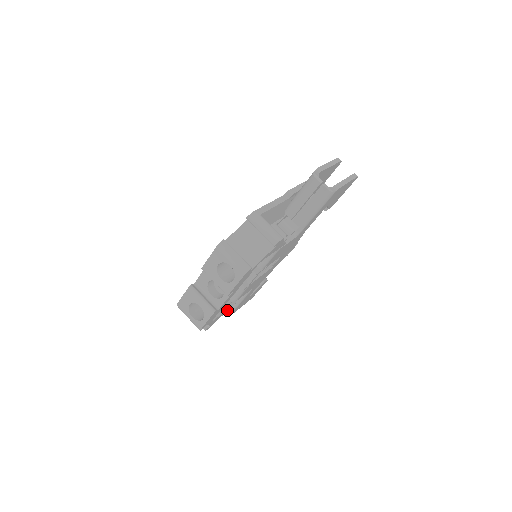
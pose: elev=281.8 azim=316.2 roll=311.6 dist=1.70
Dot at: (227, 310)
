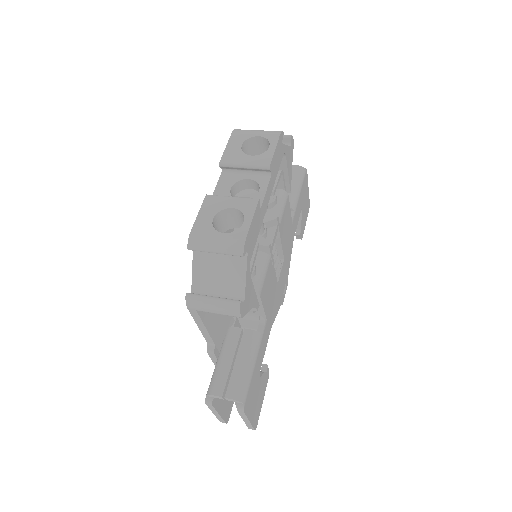
Dot at: (254, 304)
